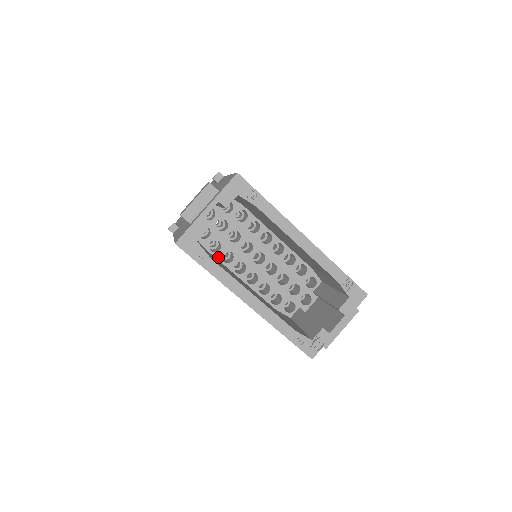
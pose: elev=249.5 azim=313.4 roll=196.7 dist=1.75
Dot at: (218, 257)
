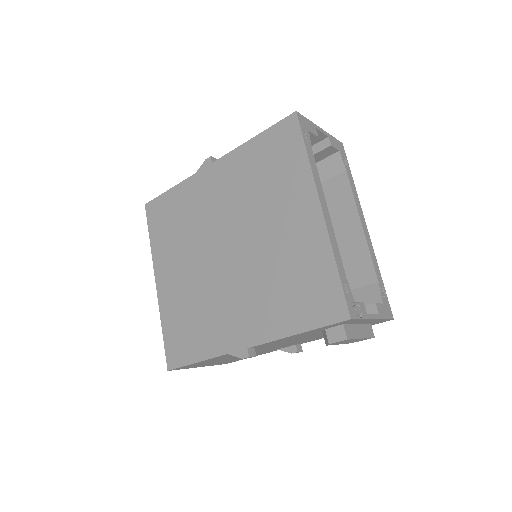
Dot at: occluded
